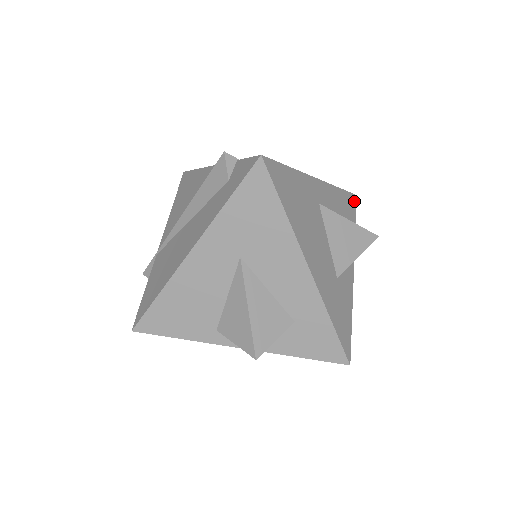
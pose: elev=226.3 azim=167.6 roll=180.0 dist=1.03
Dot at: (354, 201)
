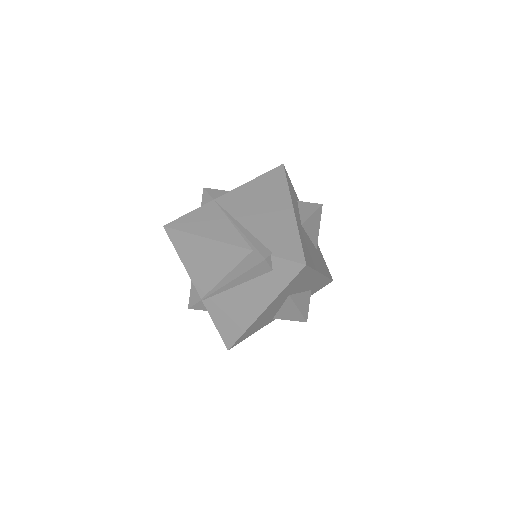
Dot at: (286, 173)
